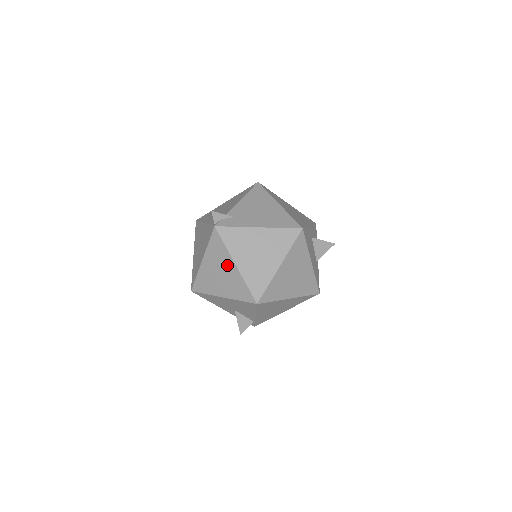
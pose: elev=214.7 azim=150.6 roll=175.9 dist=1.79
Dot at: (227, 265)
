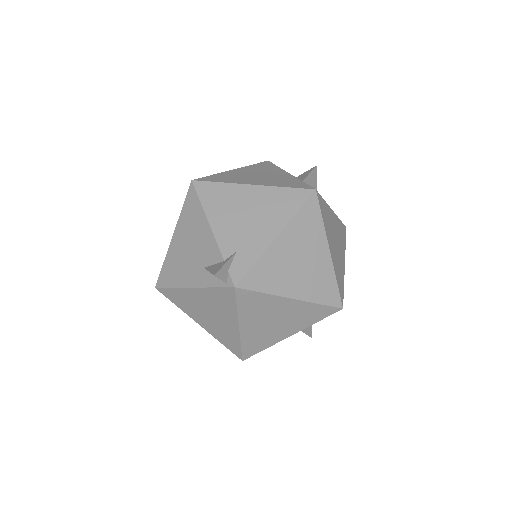
Dot at: (280, 307)
